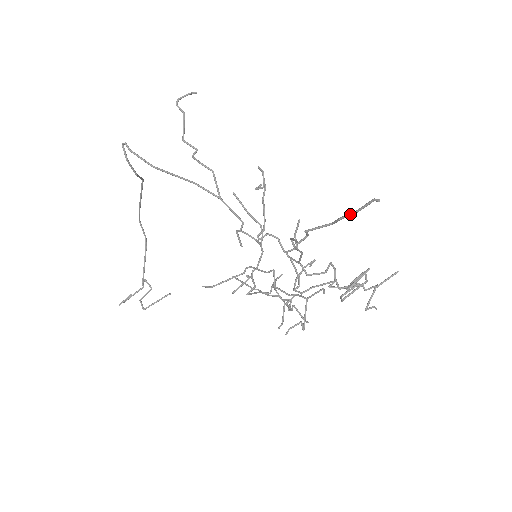
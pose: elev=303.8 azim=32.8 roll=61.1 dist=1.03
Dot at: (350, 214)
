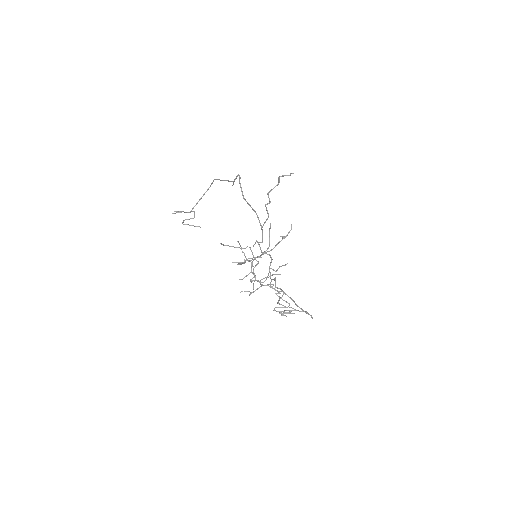
Dot at: (301, 309)
